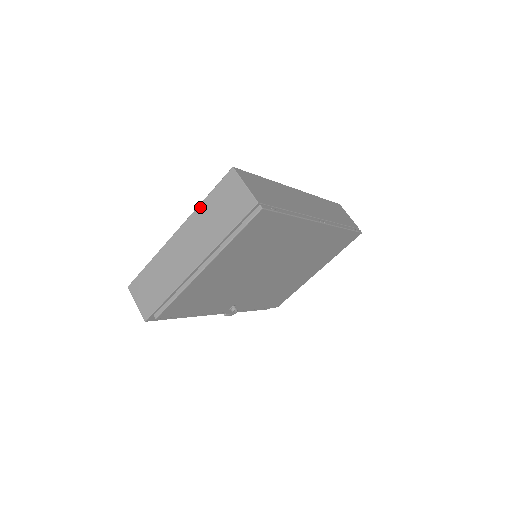
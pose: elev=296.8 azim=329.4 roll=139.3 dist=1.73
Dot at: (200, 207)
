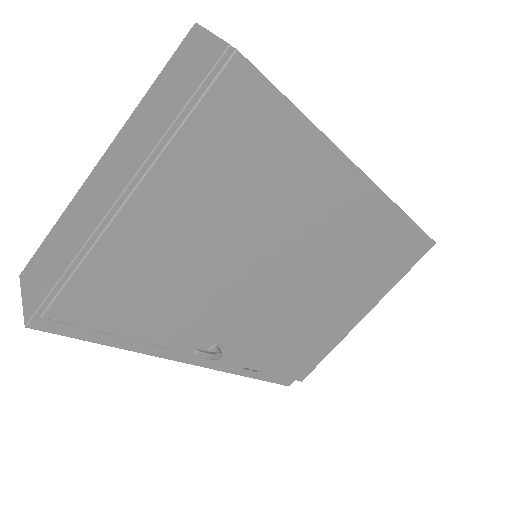
Dot at: (140, 104)
